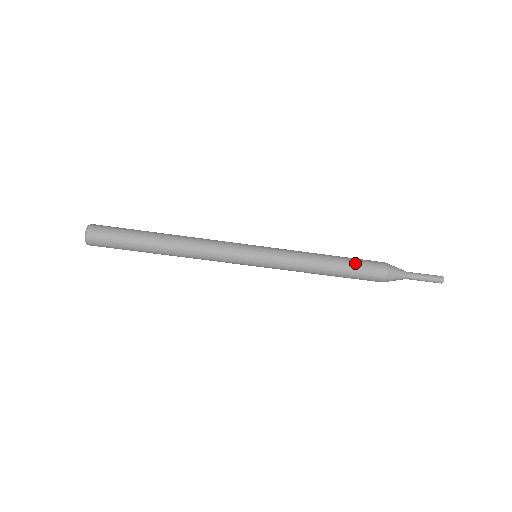
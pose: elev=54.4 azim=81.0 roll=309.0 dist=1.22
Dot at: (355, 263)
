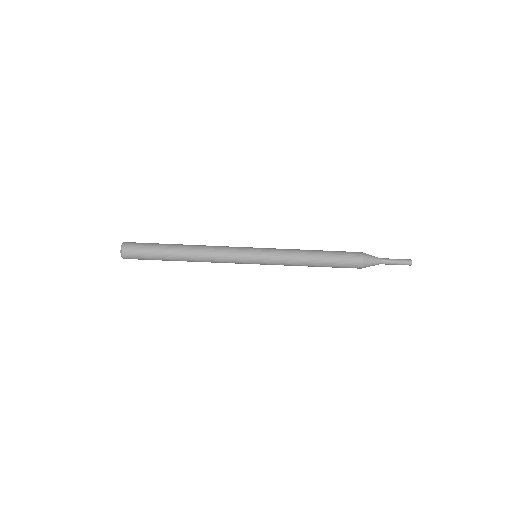
Dot at: (336, 251)
